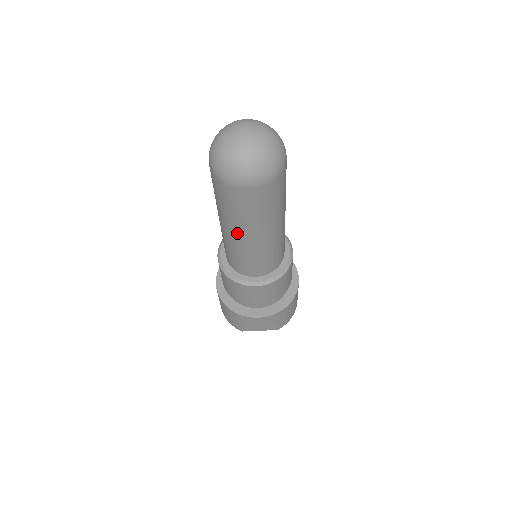
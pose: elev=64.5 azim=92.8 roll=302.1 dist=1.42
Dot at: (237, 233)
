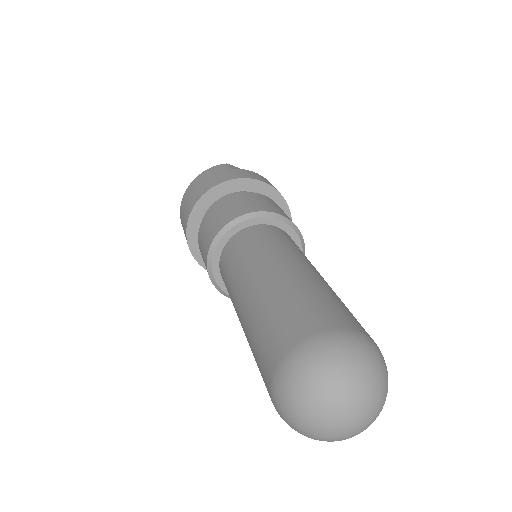
Dot at: occluded
